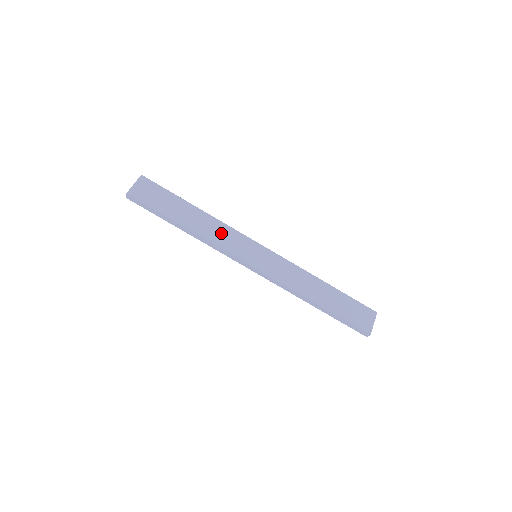
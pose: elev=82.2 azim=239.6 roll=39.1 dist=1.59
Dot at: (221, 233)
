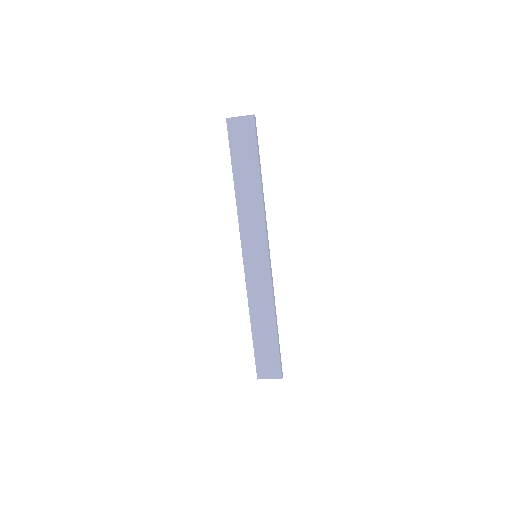
Dot at: (253, 216)
